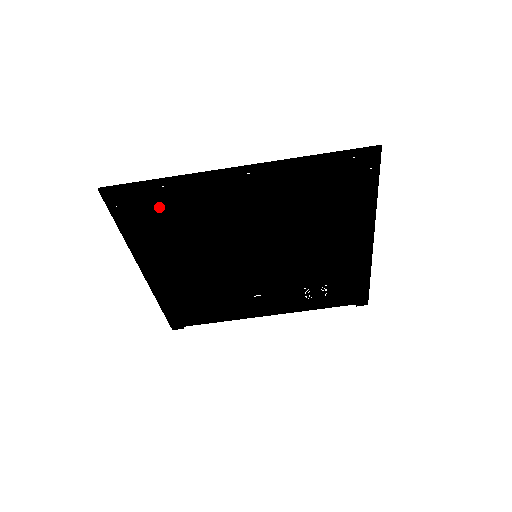
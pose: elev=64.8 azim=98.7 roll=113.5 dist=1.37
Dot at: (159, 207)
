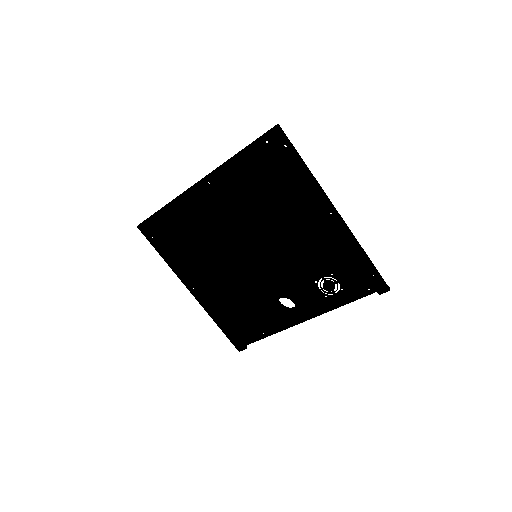
Dot at: (173, 229)
